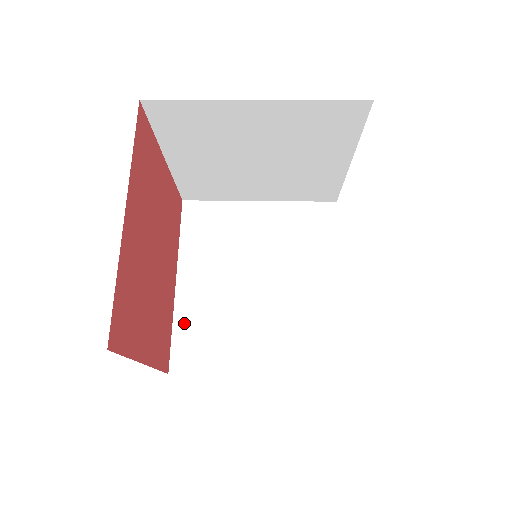
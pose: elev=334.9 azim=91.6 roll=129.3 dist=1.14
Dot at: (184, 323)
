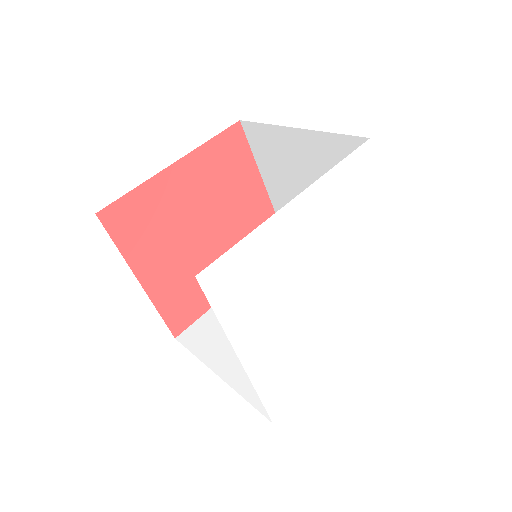
Dot at: (214, 314)
